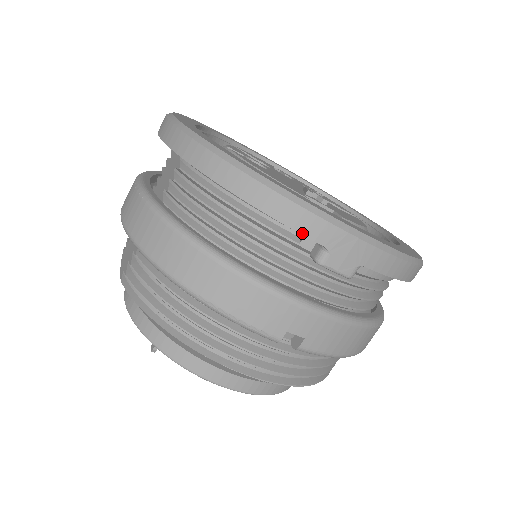
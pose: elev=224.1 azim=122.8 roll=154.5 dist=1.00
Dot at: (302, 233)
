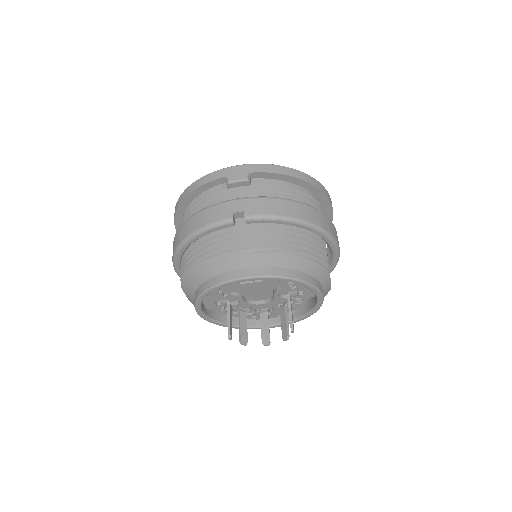
Dot at: (214, 180)
